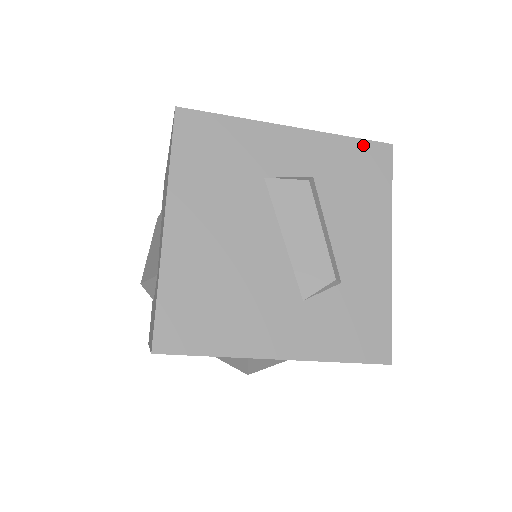
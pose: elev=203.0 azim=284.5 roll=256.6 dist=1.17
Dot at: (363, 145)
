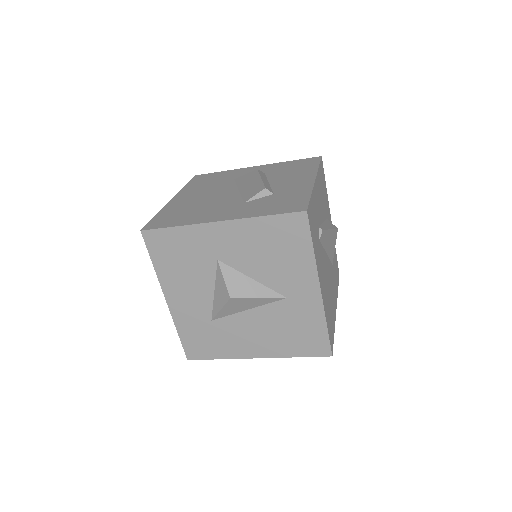
Dot at: (301, 160)
